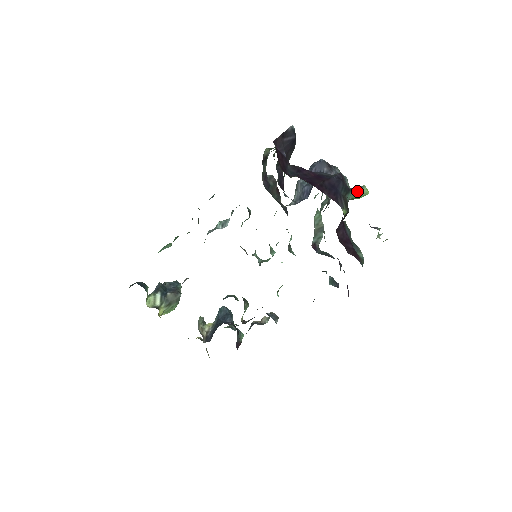
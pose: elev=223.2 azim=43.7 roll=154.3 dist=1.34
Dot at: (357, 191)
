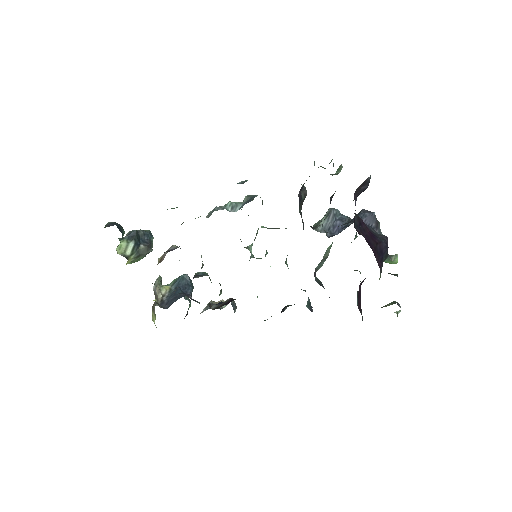
Dot at: (391, 258)
